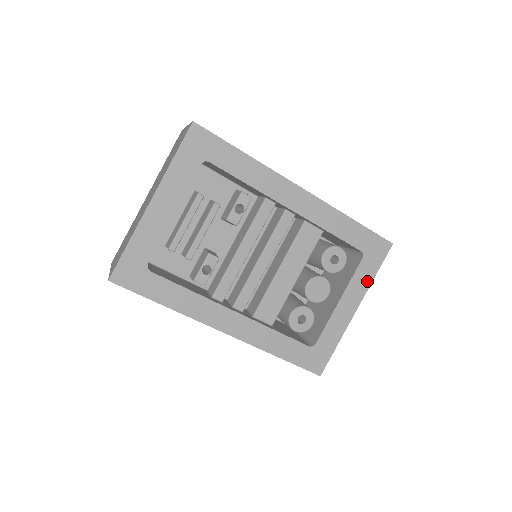
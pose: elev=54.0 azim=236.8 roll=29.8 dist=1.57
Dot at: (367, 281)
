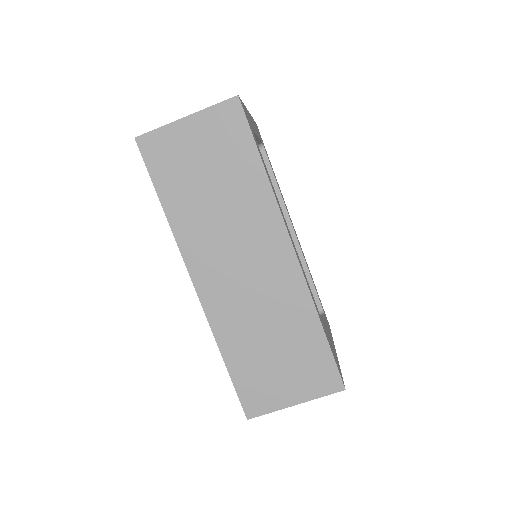
Dot at: (331, 335)
